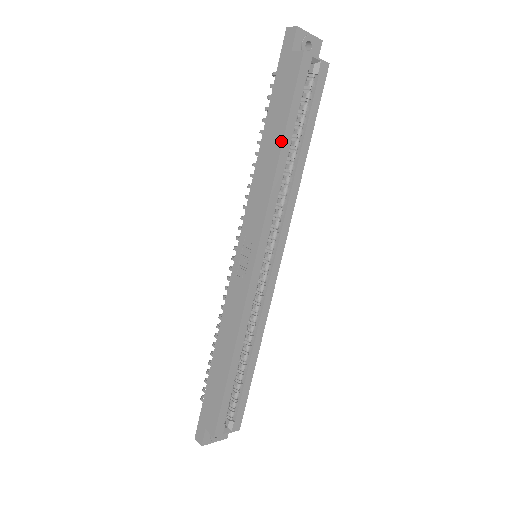
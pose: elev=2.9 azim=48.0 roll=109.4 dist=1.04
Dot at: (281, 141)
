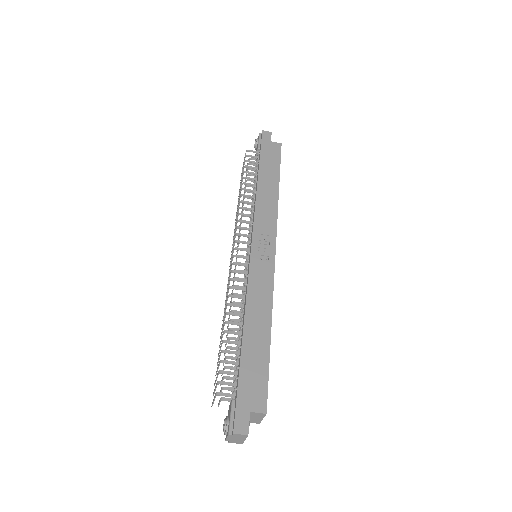
Dot at: (278, 181)
